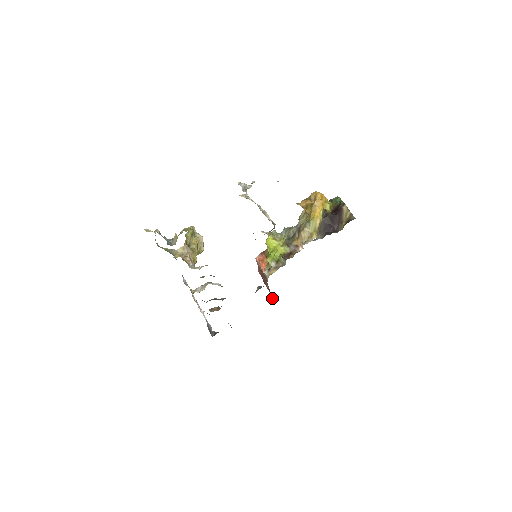
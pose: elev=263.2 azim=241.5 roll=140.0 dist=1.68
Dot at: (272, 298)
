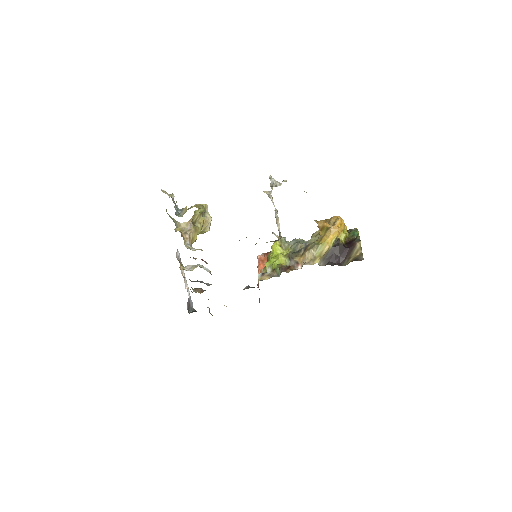
Dot at: (259, 299)
